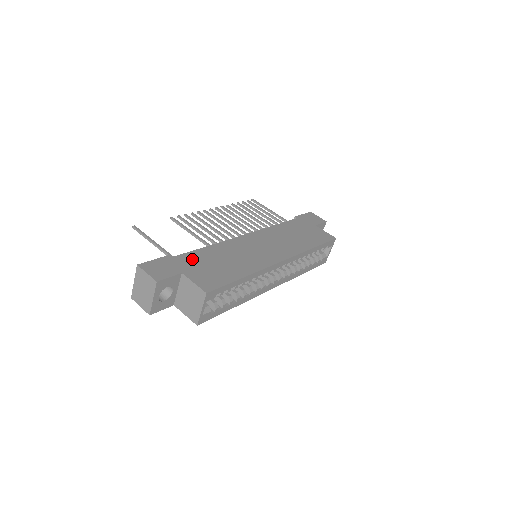
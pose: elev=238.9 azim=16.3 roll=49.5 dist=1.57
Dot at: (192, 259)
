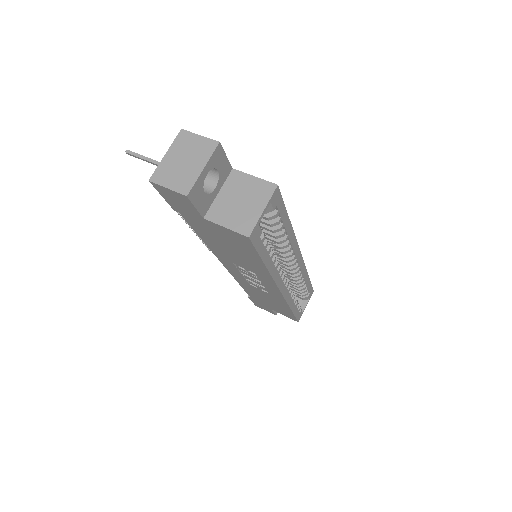
Dot at: occluded
